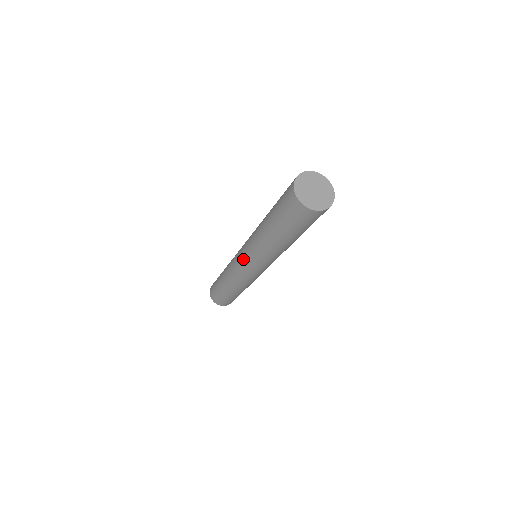
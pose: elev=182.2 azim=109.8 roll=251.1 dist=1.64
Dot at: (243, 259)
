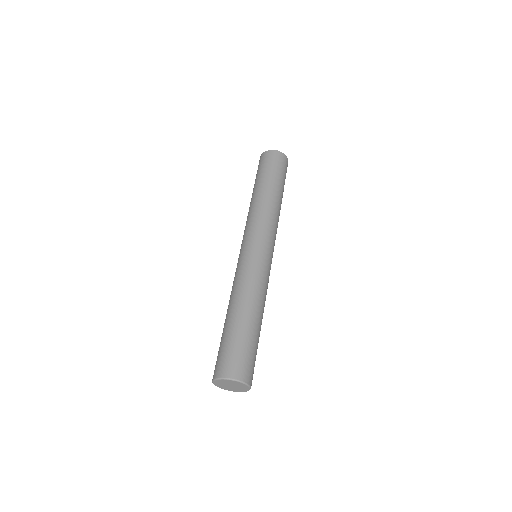
Dot at: (244, 244)
